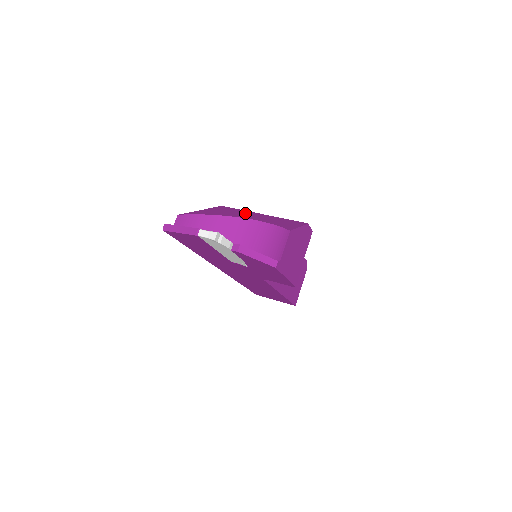
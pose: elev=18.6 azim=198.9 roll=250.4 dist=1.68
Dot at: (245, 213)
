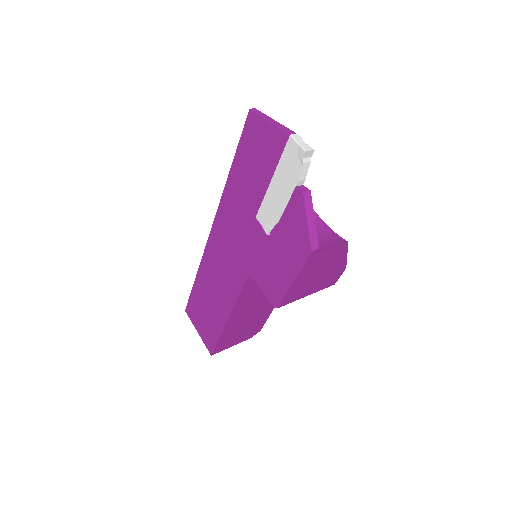
Dot at: occluded
